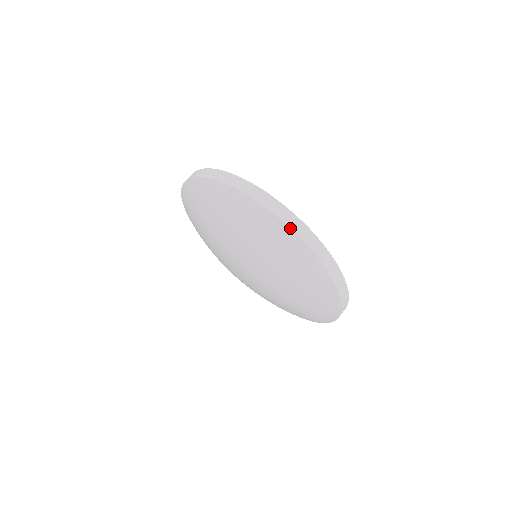
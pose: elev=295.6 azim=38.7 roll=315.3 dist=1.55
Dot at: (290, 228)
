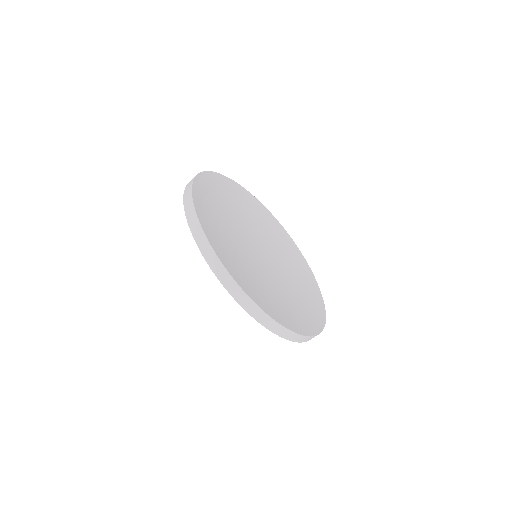
Dot at: occluded
